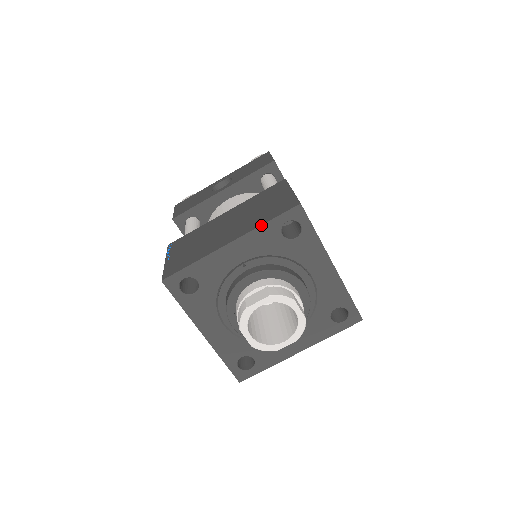
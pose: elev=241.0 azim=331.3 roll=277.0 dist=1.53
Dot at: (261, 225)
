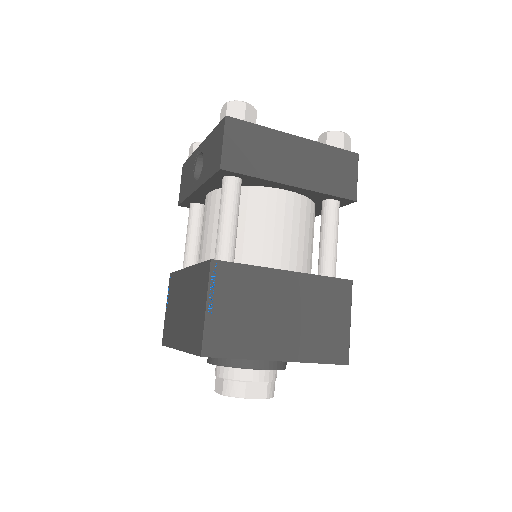
Dot at: occluded
